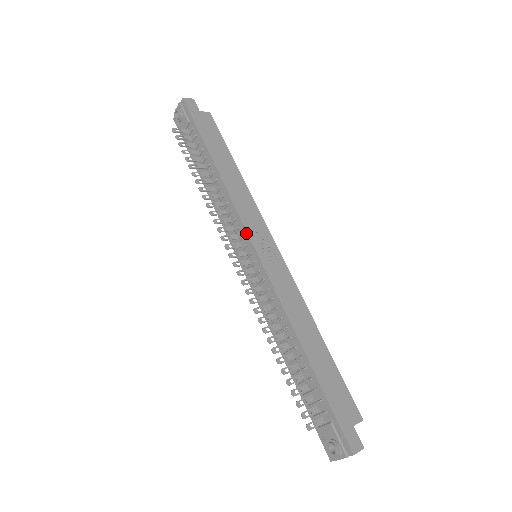
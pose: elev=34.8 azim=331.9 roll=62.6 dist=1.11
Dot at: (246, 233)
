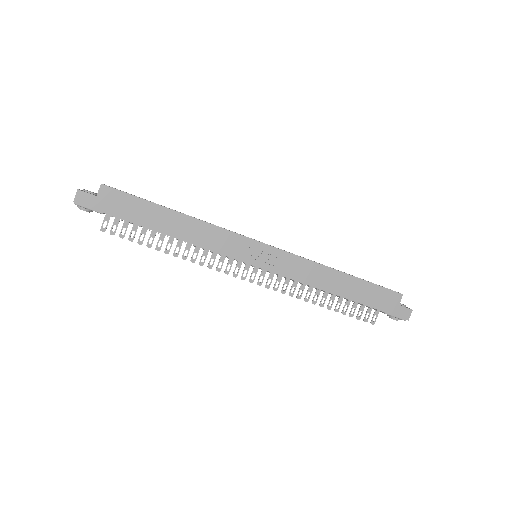
Dot at: occluded
